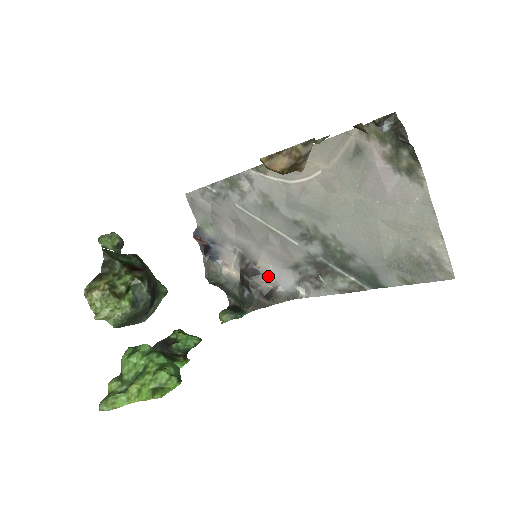
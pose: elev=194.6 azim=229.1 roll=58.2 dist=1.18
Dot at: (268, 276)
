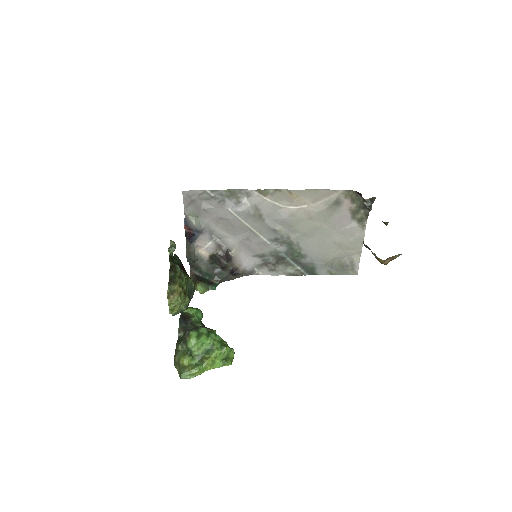
Dot at: (238, 260)
